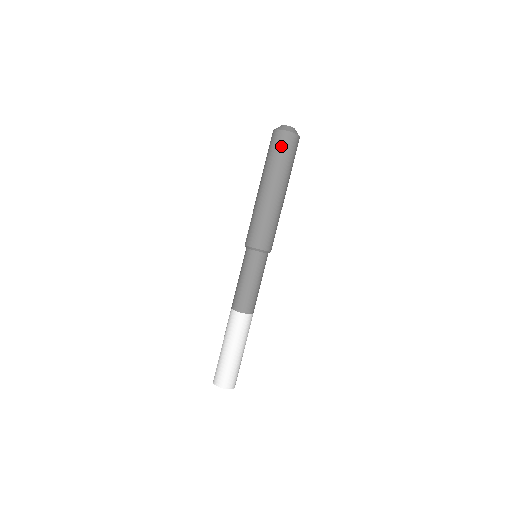
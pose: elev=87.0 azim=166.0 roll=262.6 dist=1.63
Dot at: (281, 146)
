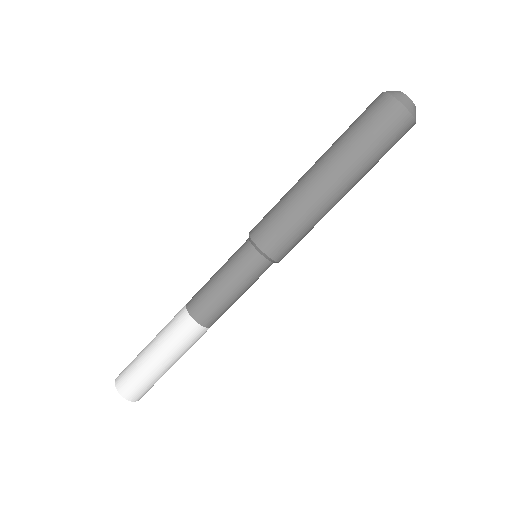
Dot at: (389, 132)
